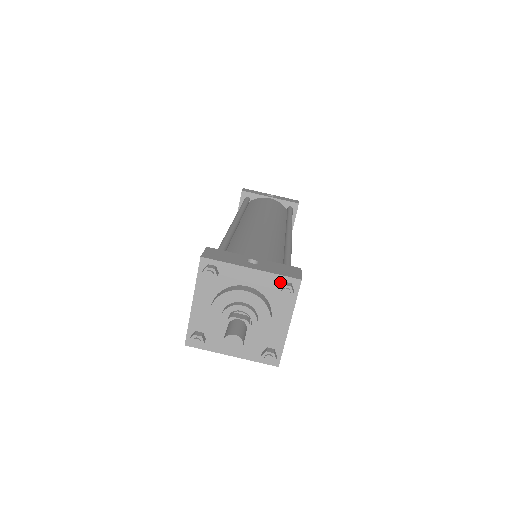
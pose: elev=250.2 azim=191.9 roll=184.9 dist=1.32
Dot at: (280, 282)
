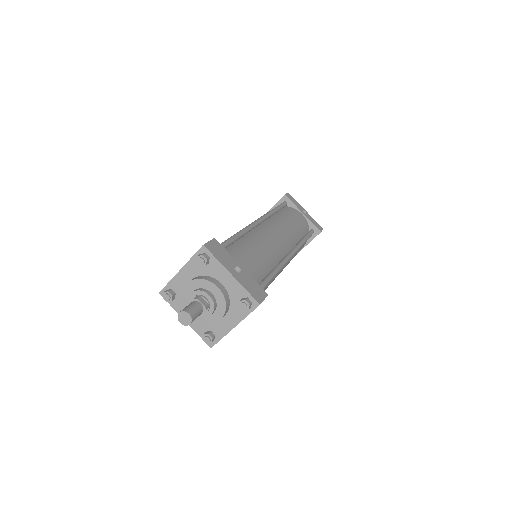
Dot at: (245, 296)
